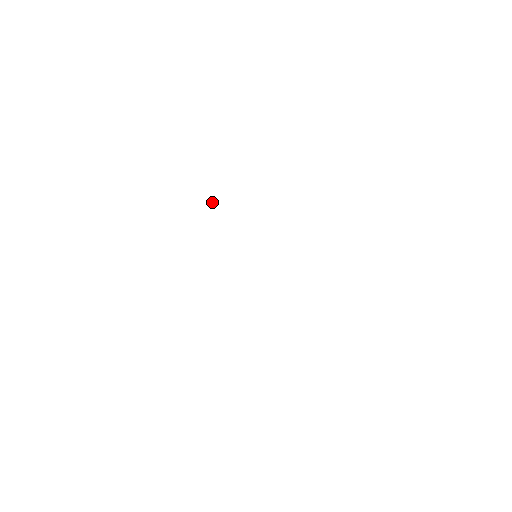
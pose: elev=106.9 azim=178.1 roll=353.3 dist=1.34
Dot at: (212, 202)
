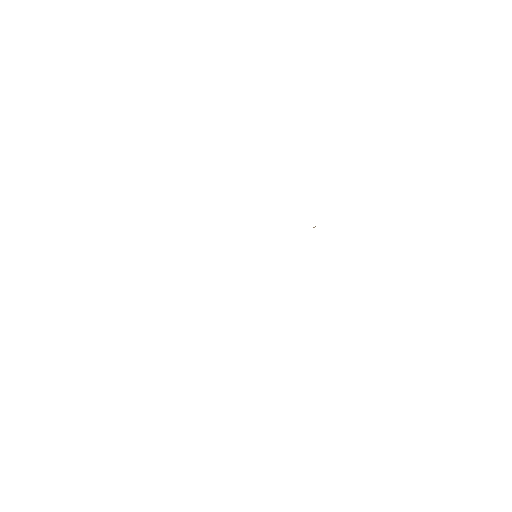
Dot at: occluded
